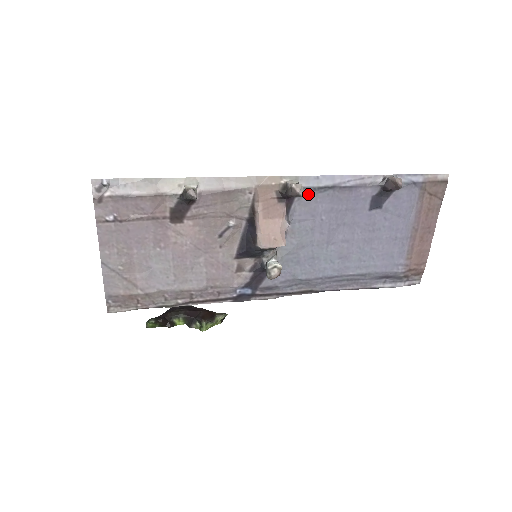
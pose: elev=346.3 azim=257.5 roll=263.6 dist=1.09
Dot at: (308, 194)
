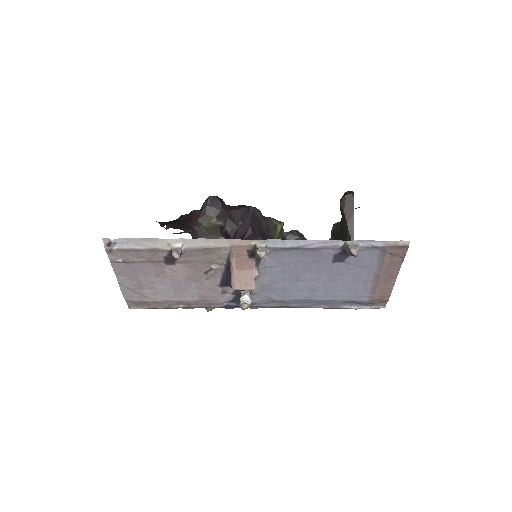
Dot at: (276, 252)
